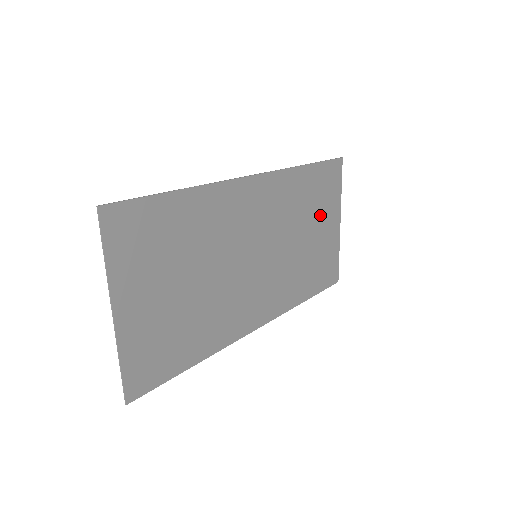
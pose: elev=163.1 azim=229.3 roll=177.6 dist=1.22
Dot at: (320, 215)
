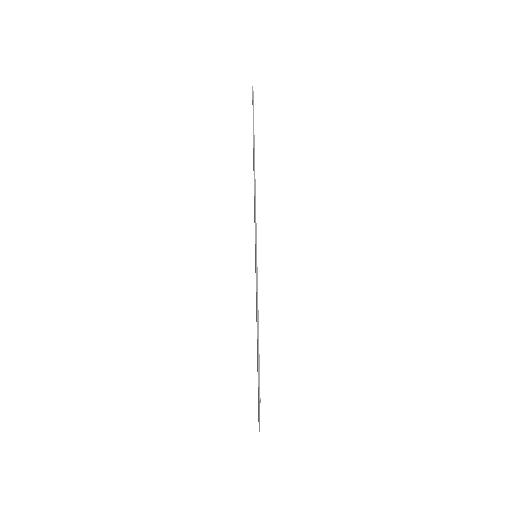
Dot at: occluded
